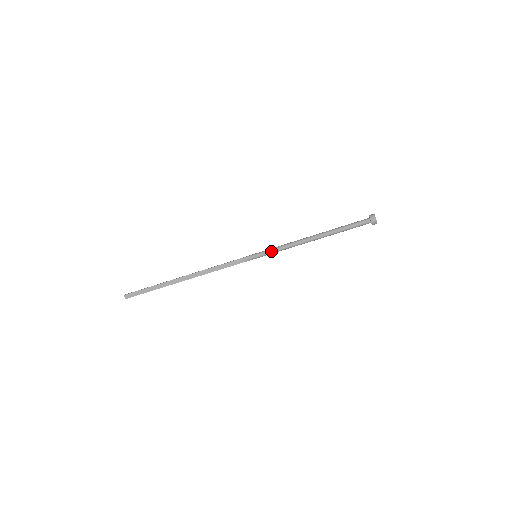
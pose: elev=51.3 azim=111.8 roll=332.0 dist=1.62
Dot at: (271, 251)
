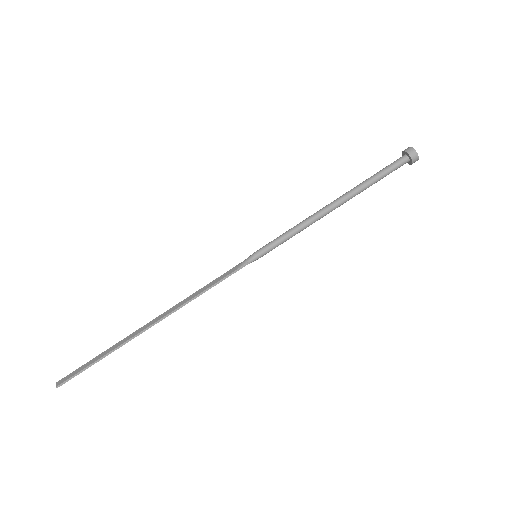
Dot at: (276, 238)
